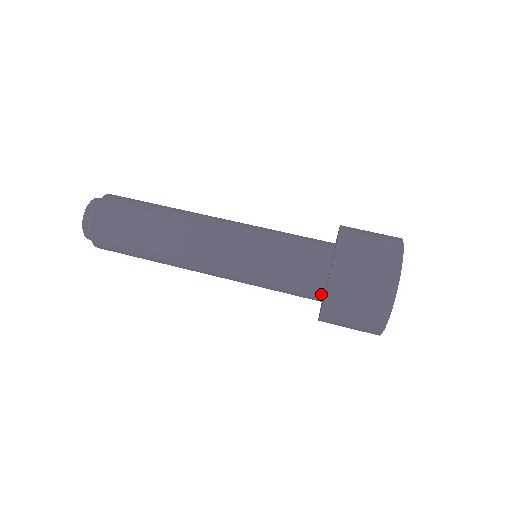
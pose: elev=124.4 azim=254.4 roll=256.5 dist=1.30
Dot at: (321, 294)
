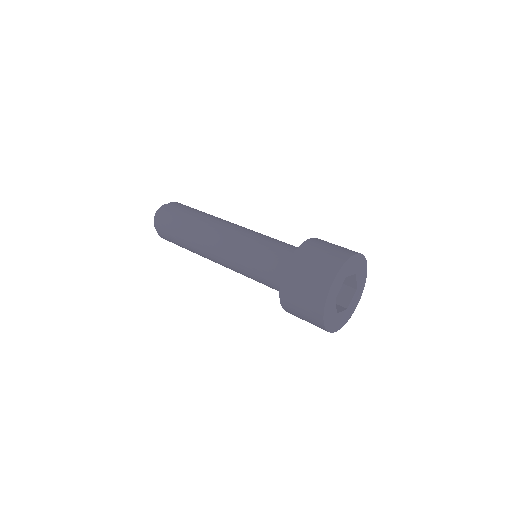
Dot at: occluded
